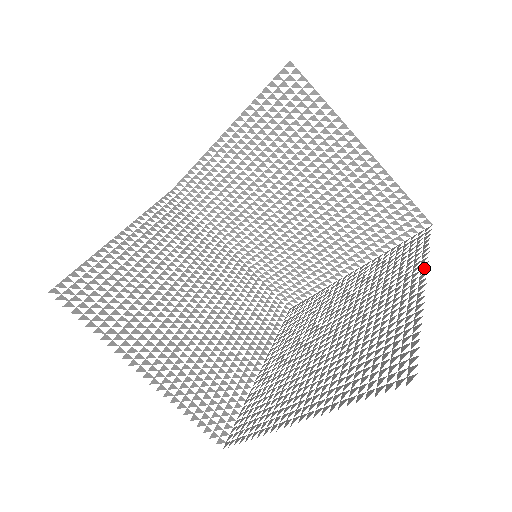
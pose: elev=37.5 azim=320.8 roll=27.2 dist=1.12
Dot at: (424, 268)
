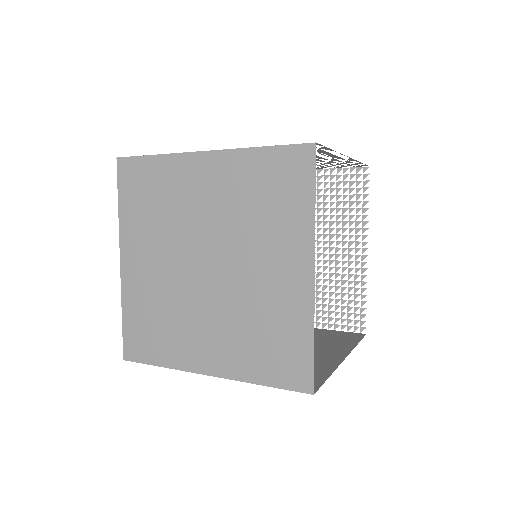
Dot at: (365, 228)
